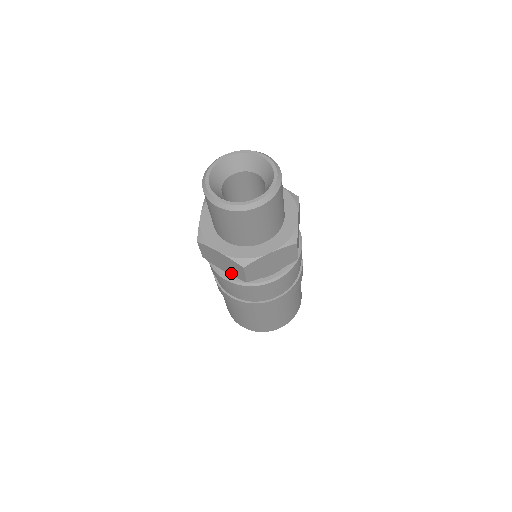
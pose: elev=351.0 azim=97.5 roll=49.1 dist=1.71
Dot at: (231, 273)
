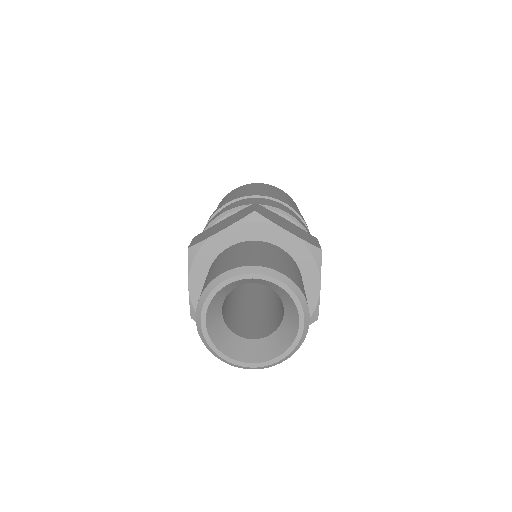
Dot at: occluded
